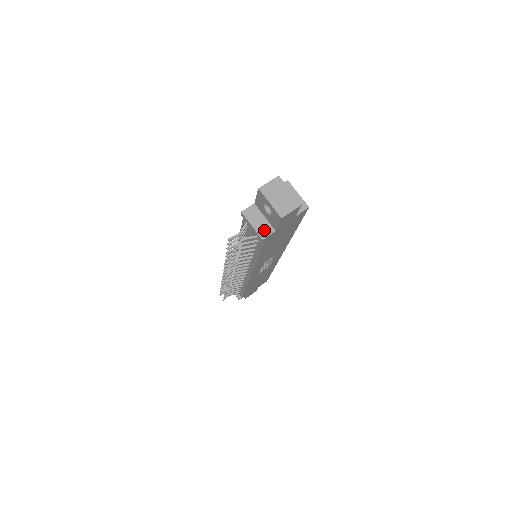
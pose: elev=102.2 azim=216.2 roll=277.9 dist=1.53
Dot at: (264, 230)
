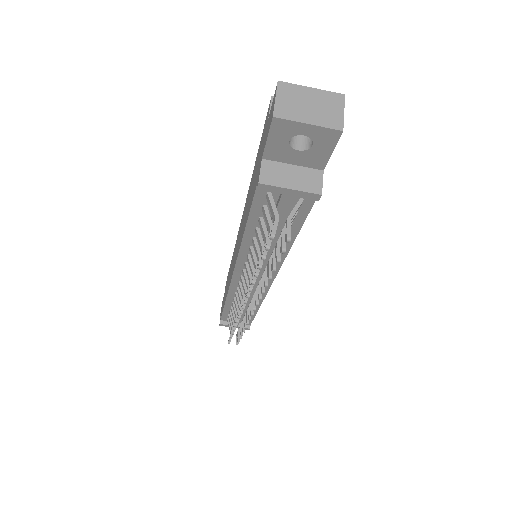
Dot at: (310, 181)
